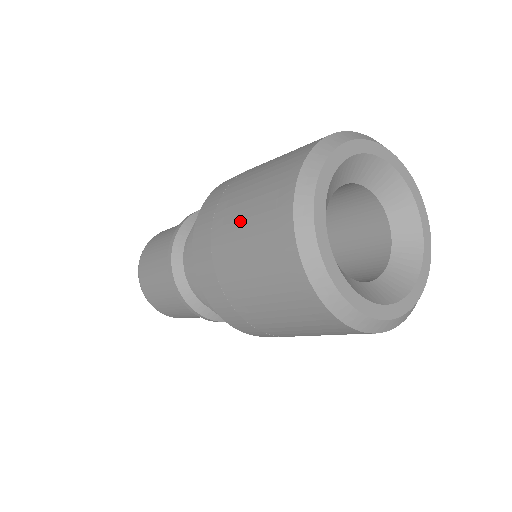
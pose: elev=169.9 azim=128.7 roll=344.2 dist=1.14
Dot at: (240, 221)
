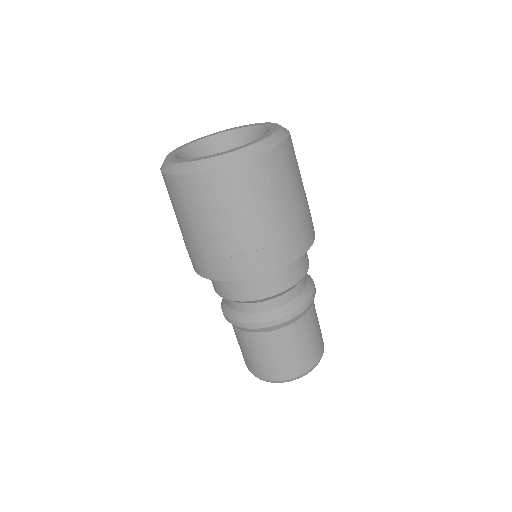
Dot at: occluded
